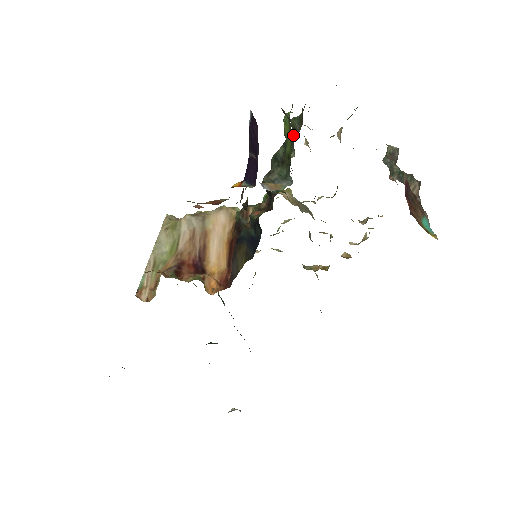
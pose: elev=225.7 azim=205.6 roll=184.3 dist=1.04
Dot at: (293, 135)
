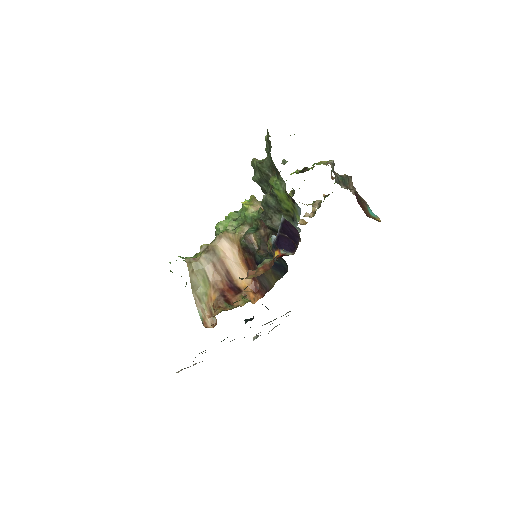
Dot at: (265, 177)
